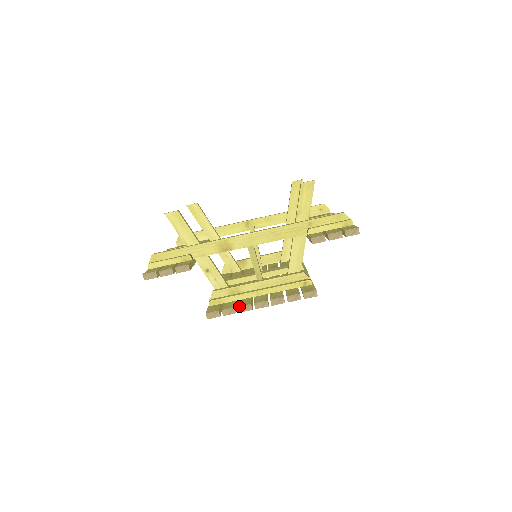
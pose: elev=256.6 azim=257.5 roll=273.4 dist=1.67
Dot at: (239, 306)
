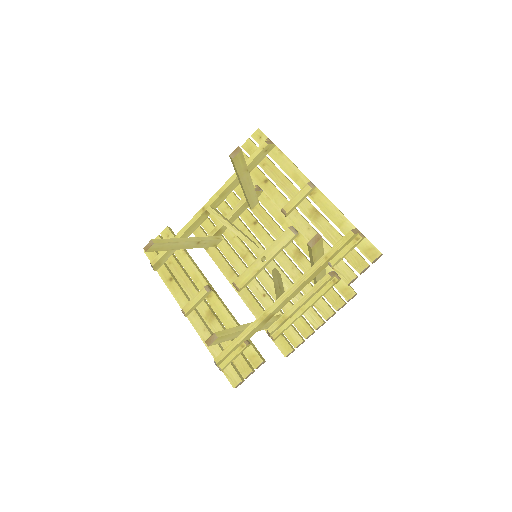
Dot at: occluded
